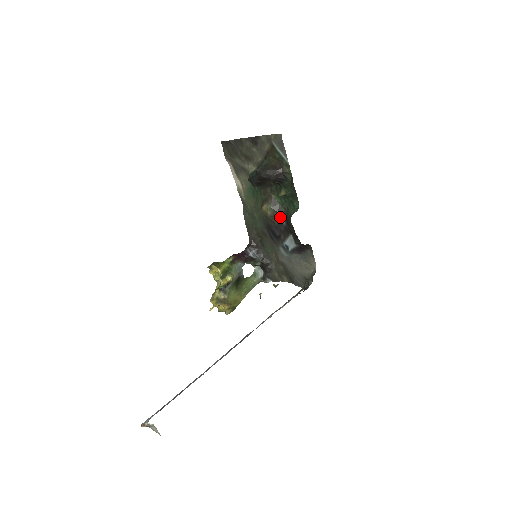
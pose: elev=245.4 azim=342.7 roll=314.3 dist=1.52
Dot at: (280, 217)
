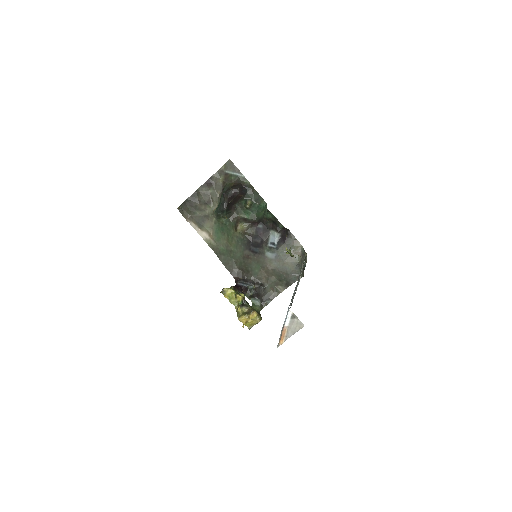
Dot at: (255, 225)
